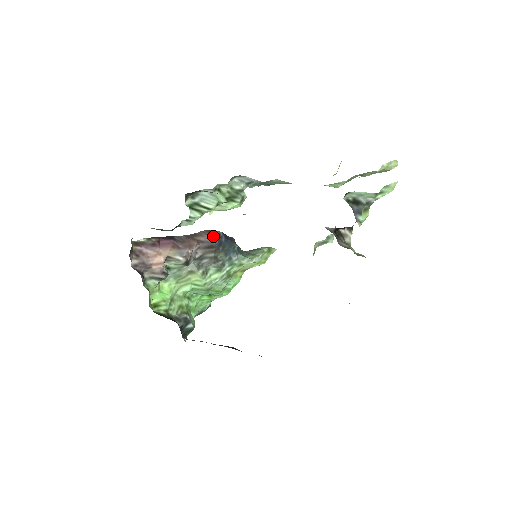
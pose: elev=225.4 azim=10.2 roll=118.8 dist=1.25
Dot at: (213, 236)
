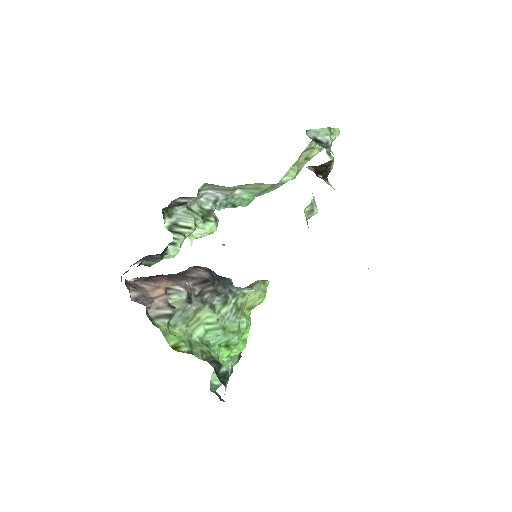
Dot at: (203, 271)
